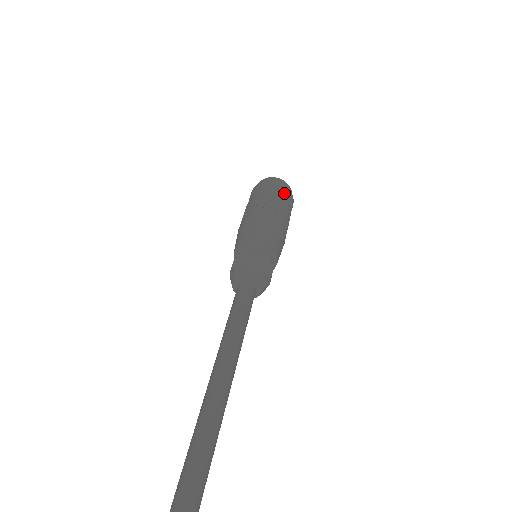
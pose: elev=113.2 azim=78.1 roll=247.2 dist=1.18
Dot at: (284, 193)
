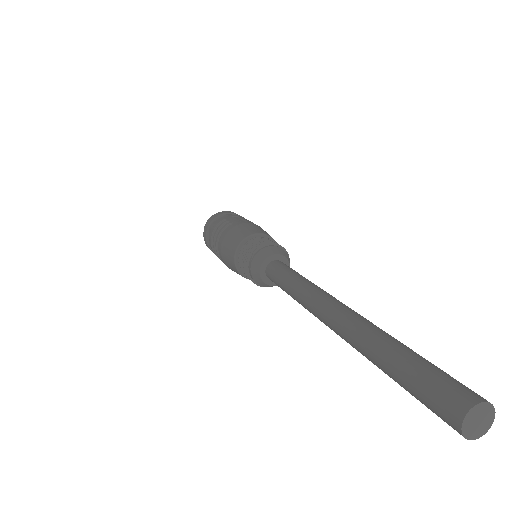
Dot at: occluded
